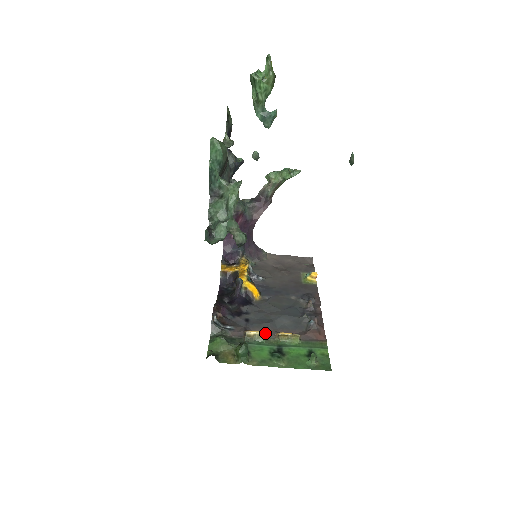
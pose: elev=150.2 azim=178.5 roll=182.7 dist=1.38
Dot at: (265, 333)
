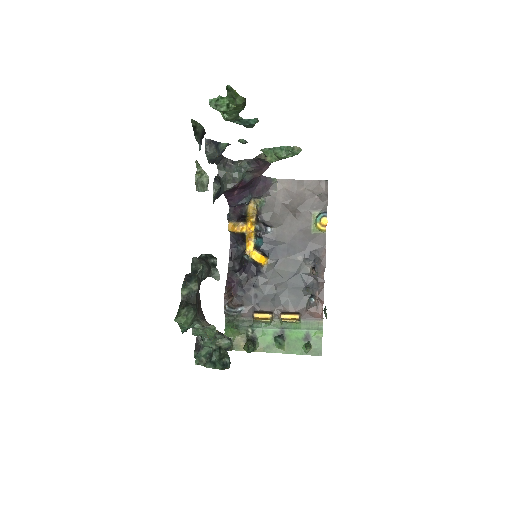
Dot at: (269, 321)
